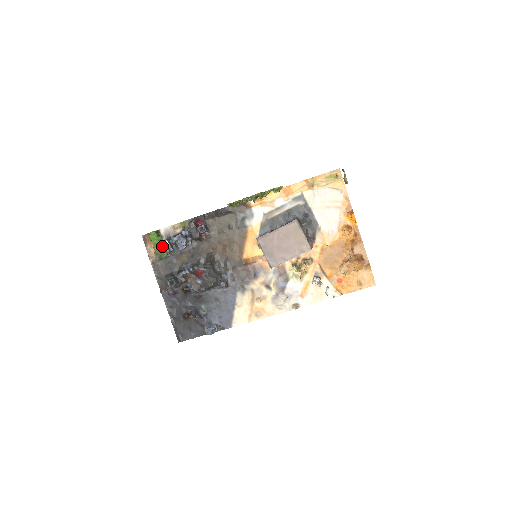
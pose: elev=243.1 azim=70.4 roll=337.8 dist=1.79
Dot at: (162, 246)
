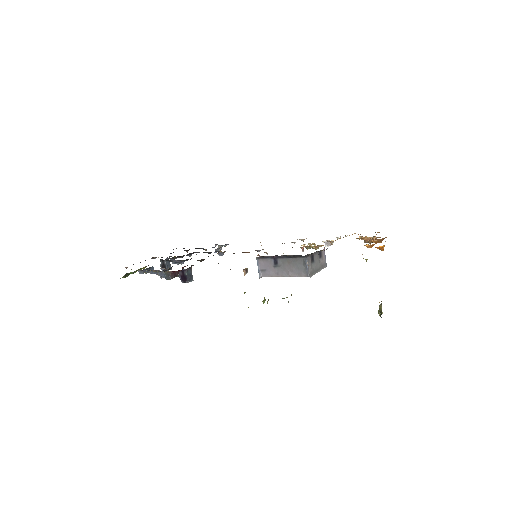
Dot at: (137, 270)
